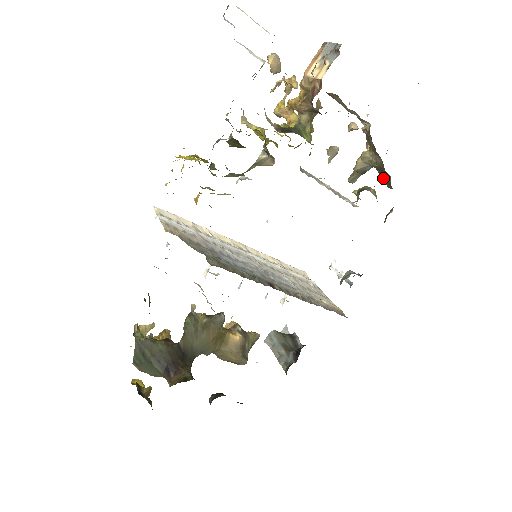
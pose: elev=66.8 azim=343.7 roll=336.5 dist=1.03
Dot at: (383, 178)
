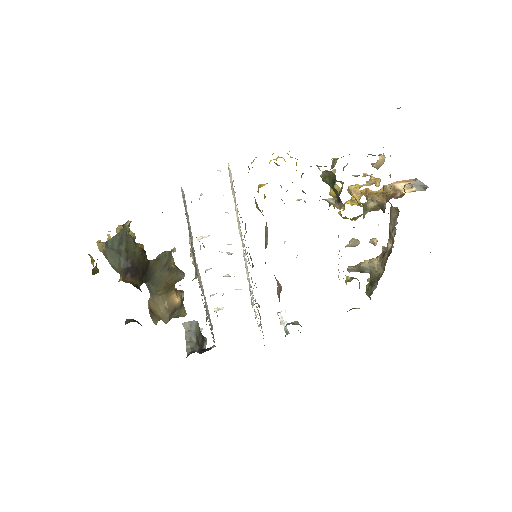
Dot at: (369, 285)
